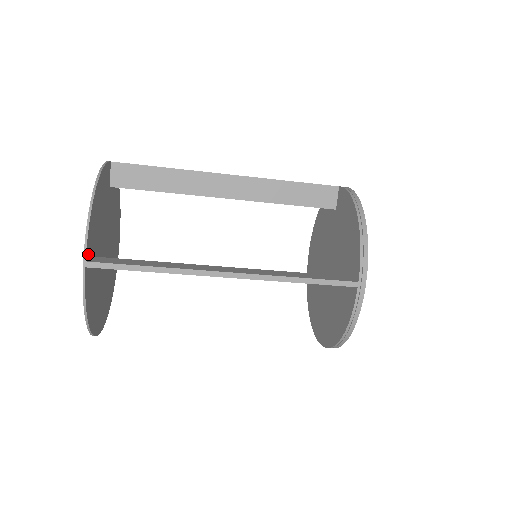
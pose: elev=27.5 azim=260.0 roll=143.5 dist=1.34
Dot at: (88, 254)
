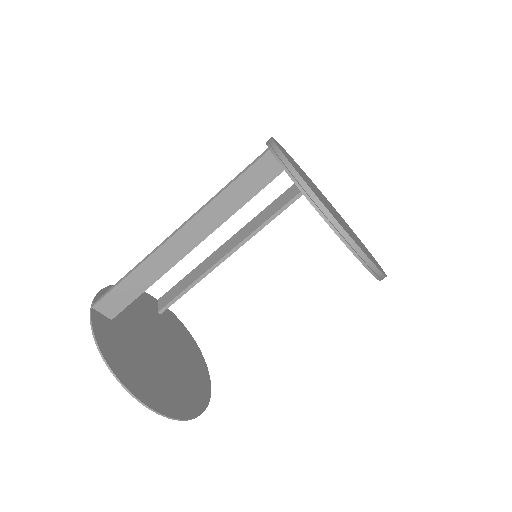
Dot at: occluded
